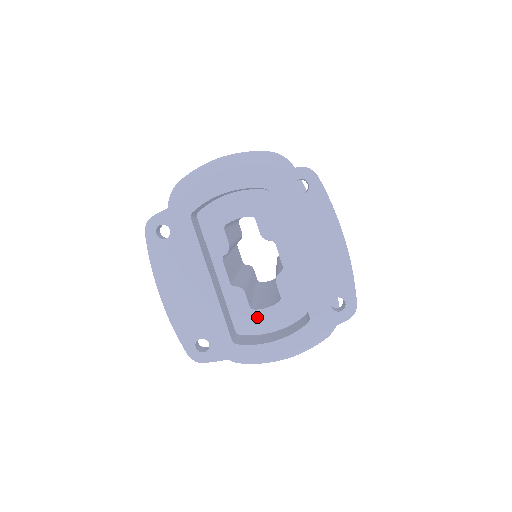
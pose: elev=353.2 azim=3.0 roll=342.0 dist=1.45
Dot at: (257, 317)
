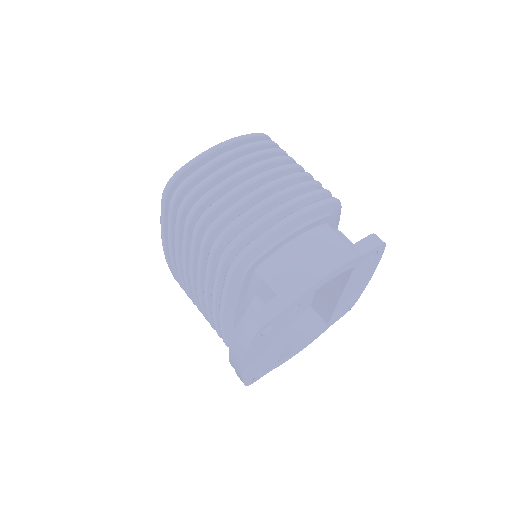
Dot at: occluded
